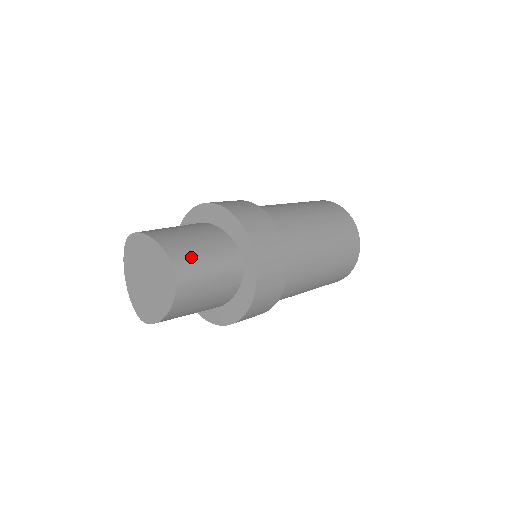
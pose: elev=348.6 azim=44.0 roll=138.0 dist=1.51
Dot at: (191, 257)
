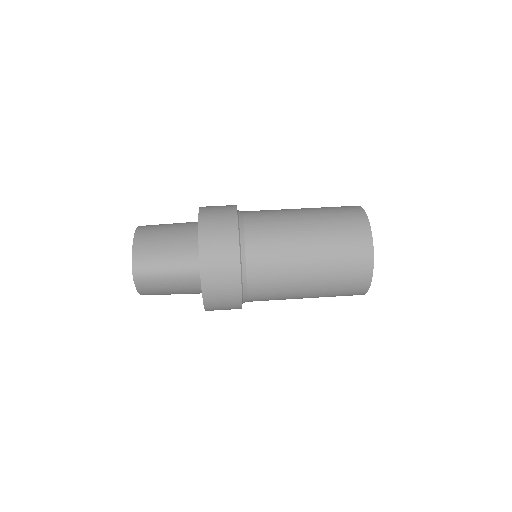
Dot at: (150, 260)
